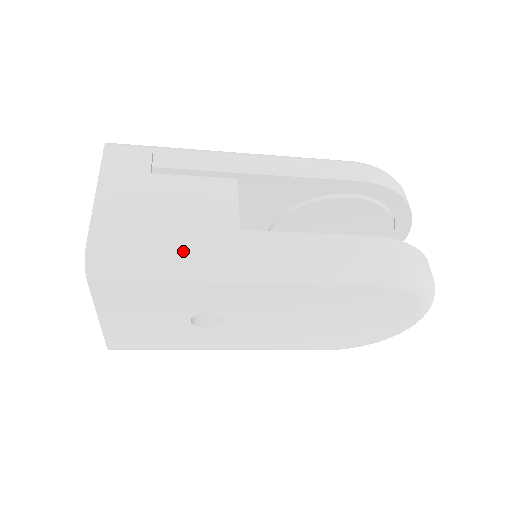
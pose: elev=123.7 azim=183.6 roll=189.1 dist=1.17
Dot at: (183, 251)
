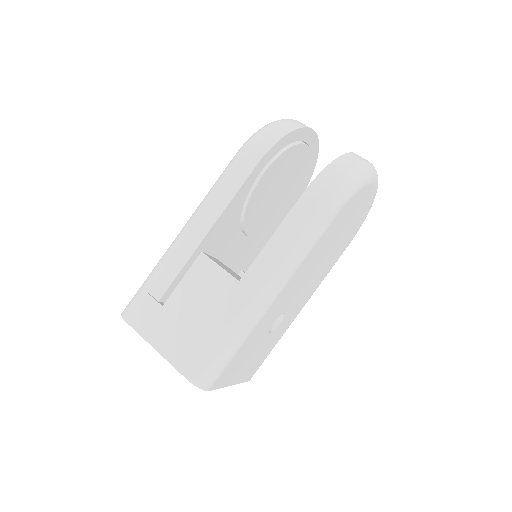
Dot at: (230, 328)
